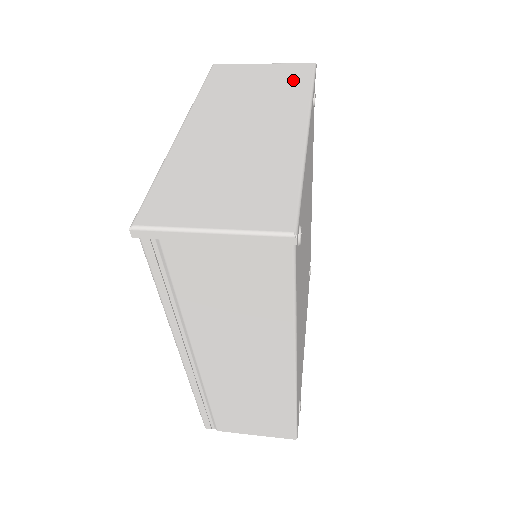
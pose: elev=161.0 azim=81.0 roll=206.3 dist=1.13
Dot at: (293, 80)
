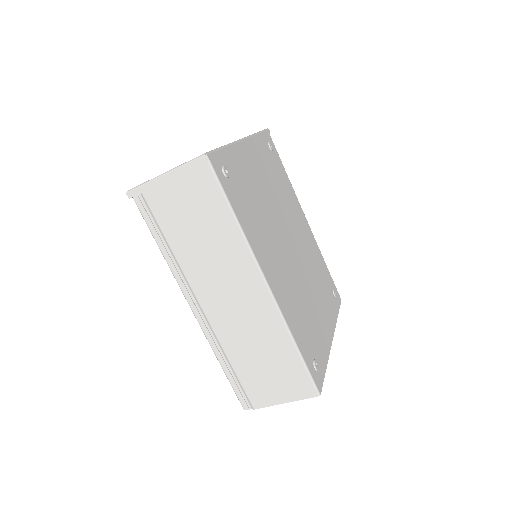
Dot at: occluded
